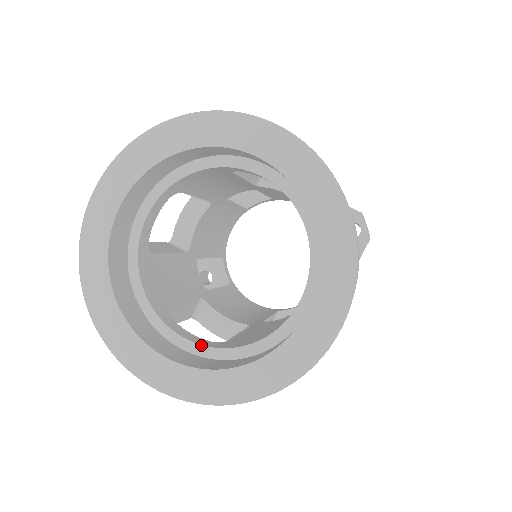
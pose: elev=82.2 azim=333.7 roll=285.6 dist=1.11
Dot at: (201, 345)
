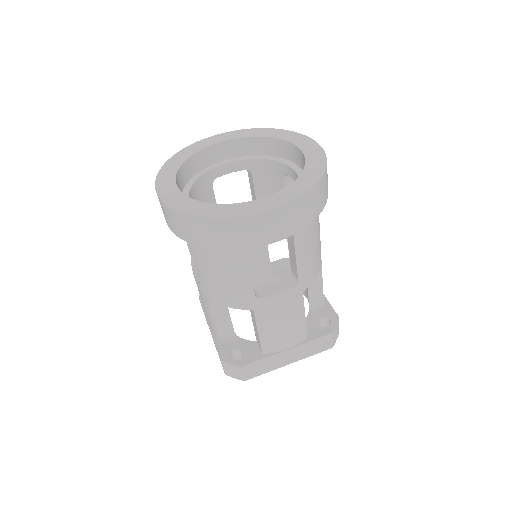
Dot at: occluded
